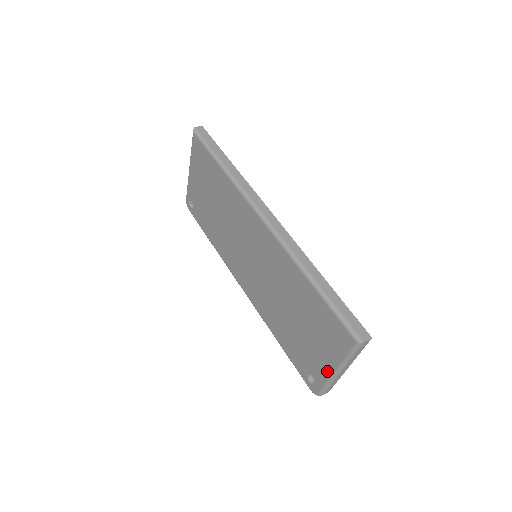
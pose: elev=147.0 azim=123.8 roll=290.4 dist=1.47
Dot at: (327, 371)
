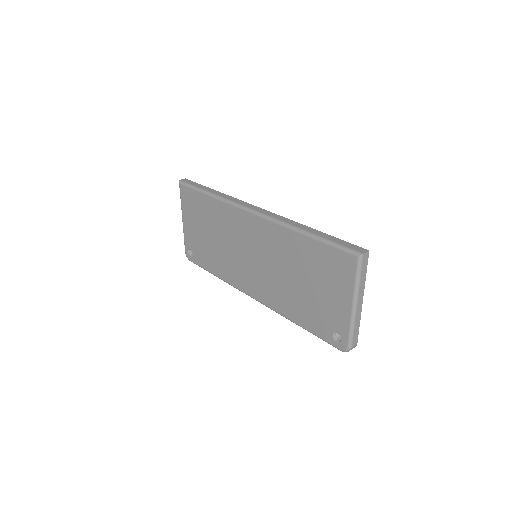
Dot at: (346, 312)
